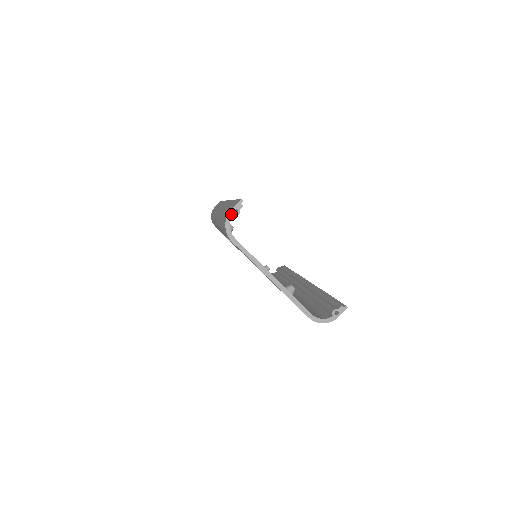
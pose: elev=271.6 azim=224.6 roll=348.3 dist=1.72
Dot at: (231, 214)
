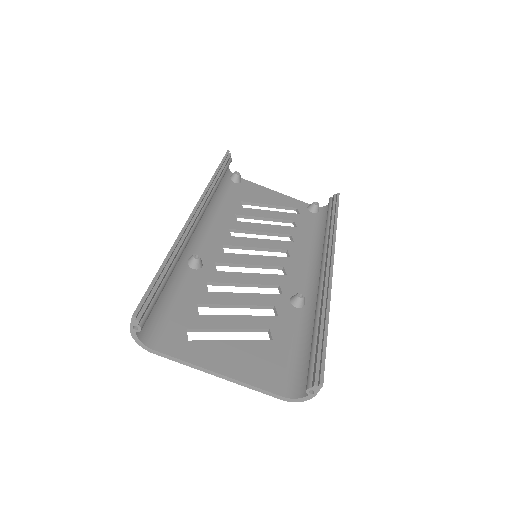
Dot at: (133, 331)
